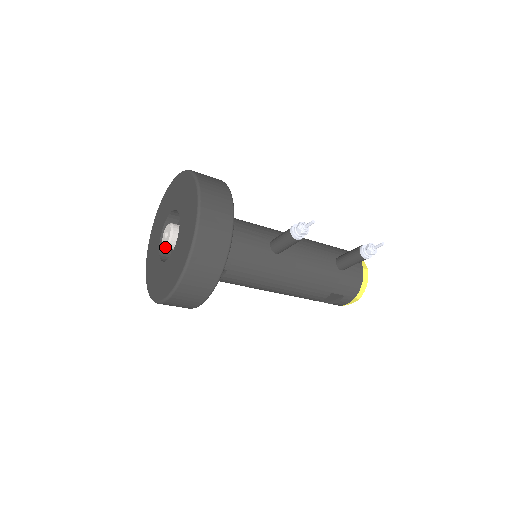
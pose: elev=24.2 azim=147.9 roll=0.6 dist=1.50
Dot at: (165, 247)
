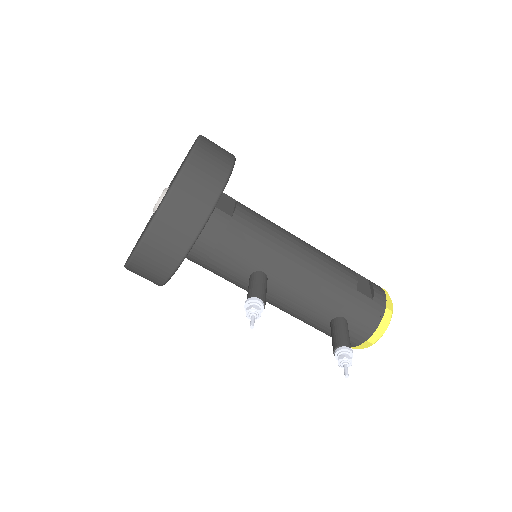
Dot at: occluded
